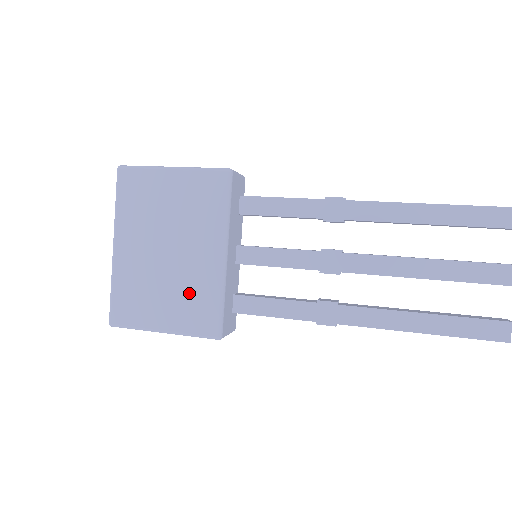
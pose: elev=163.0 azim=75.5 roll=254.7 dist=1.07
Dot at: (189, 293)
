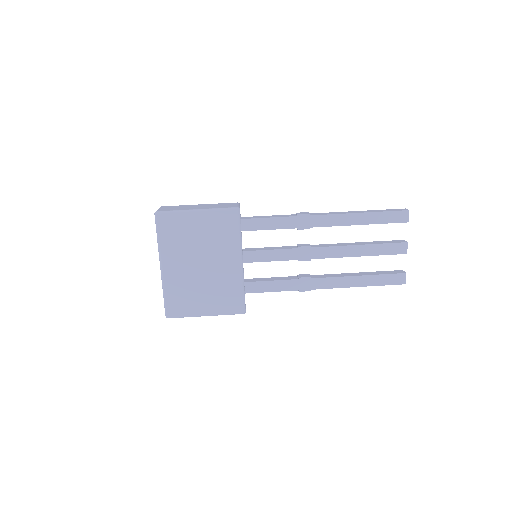
Dot at: (221, 289)
